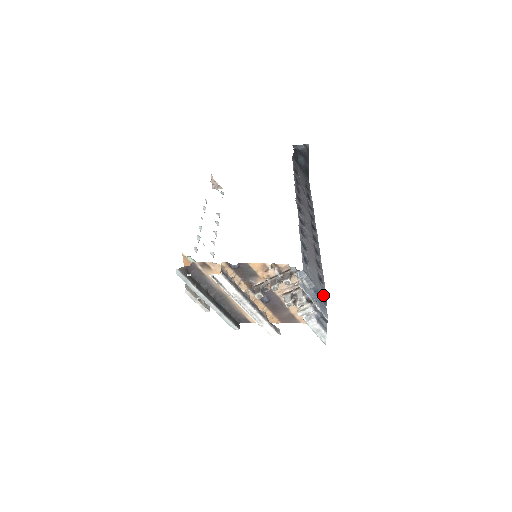
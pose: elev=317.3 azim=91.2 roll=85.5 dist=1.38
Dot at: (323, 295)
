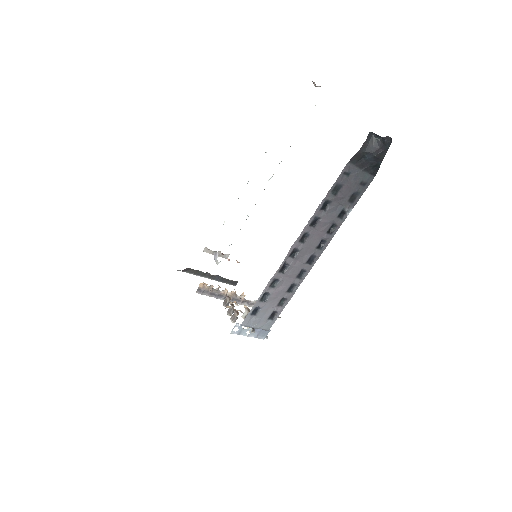
Dot at: occluded
